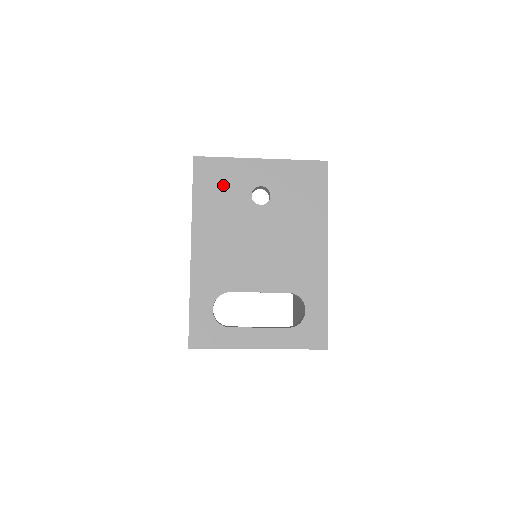
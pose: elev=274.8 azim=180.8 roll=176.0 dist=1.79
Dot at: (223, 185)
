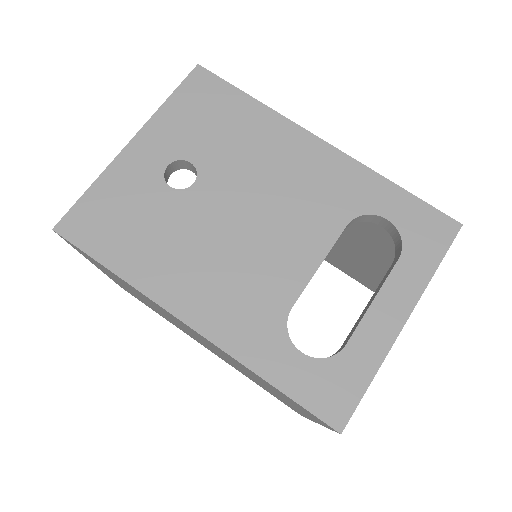
Dot at: (126, 216)
